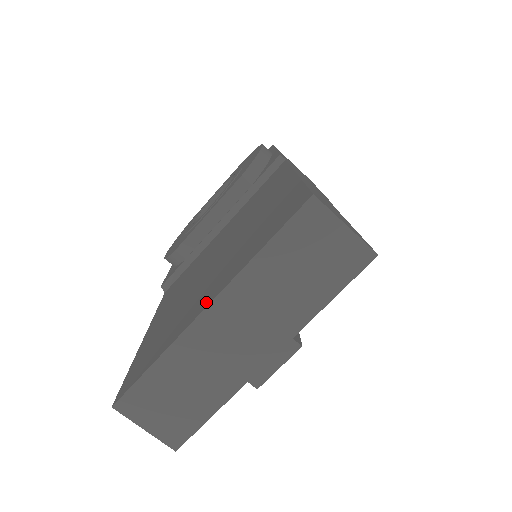
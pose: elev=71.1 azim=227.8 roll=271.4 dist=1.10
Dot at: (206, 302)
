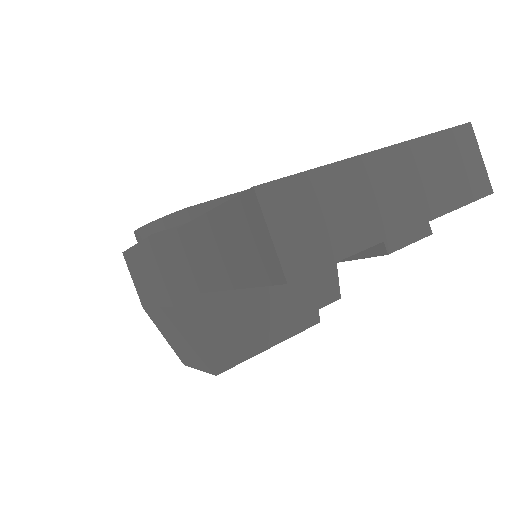
Dot at: occluded
